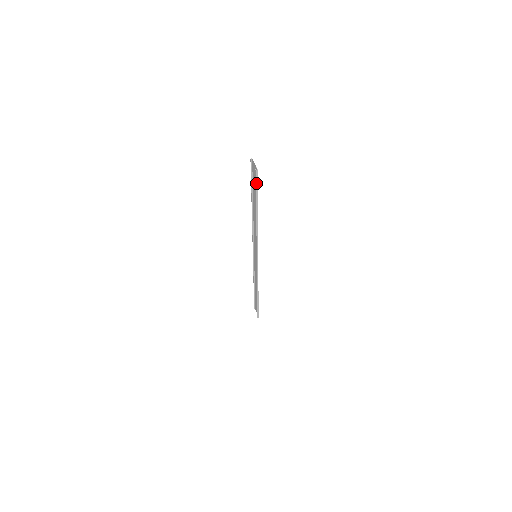
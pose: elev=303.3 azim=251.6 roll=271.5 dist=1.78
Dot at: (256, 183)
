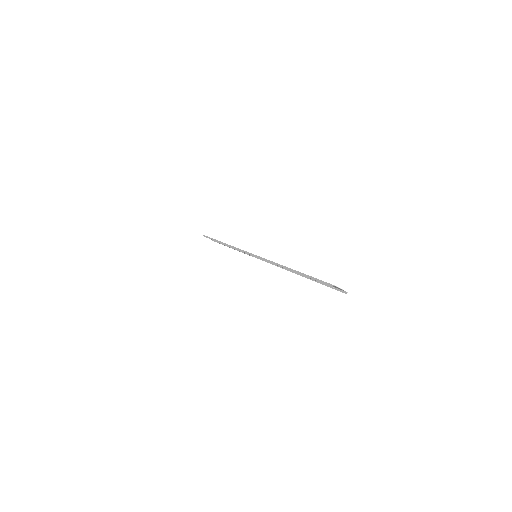
Dot at: (333, 288)
